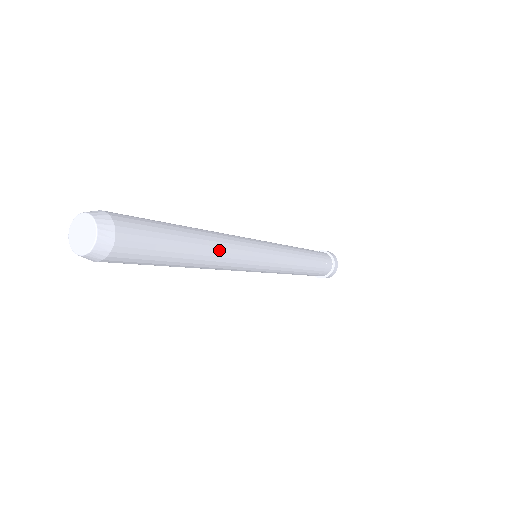
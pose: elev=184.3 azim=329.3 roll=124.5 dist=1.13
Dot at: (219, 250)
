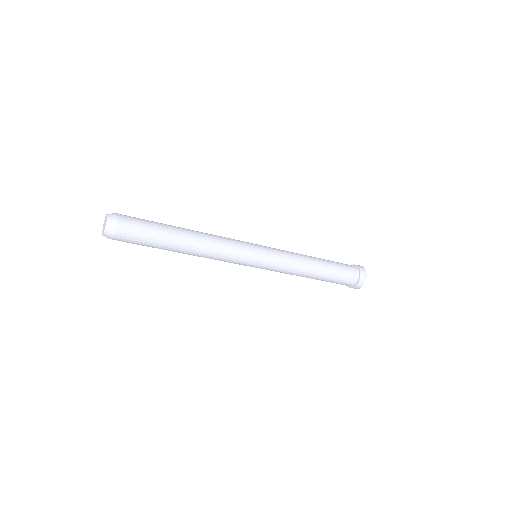
Dot at: (203, 241)
